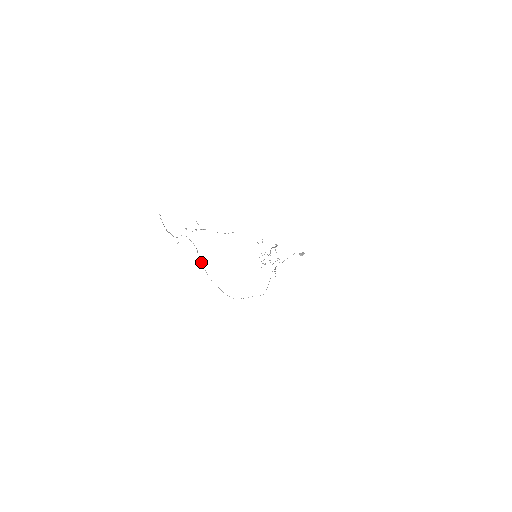
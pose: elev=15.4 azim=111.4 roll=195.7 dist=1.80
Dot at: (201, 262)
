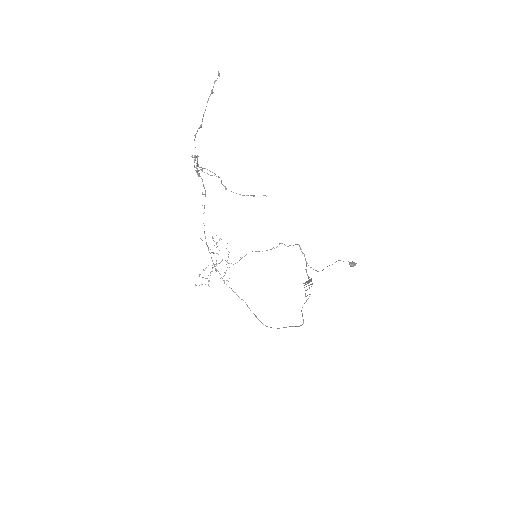
Dot at: (205, 238)
